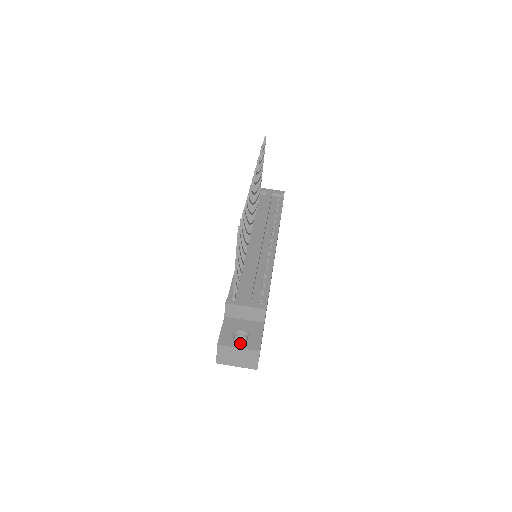
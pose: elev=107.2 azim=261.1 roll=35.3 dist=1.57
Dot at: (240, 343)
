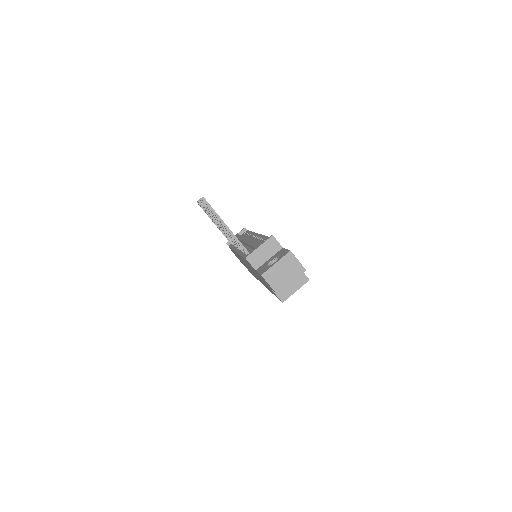
Dot at: (275, 262)
